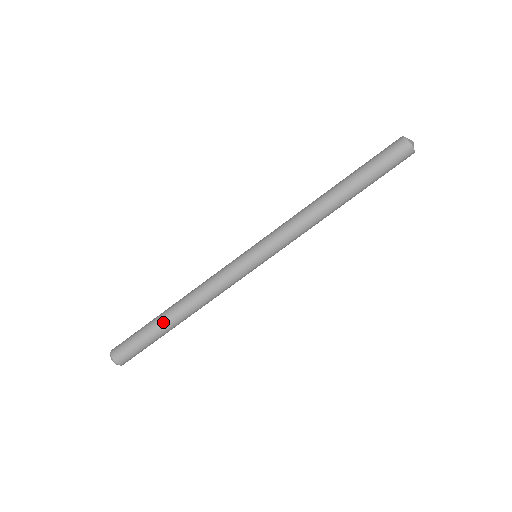
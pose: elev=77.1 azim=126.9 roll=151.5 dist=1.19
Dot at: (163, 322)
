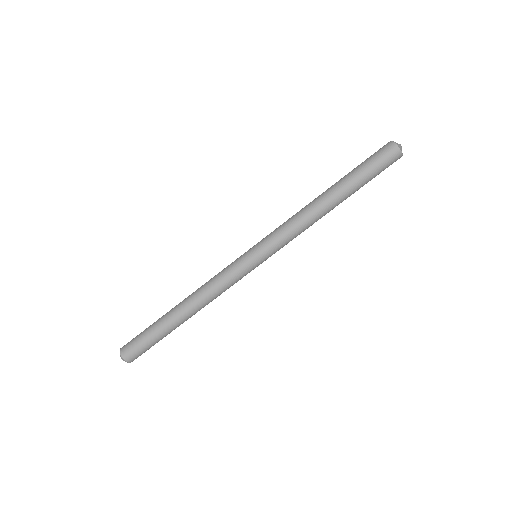
Dot at: (167, 316)
